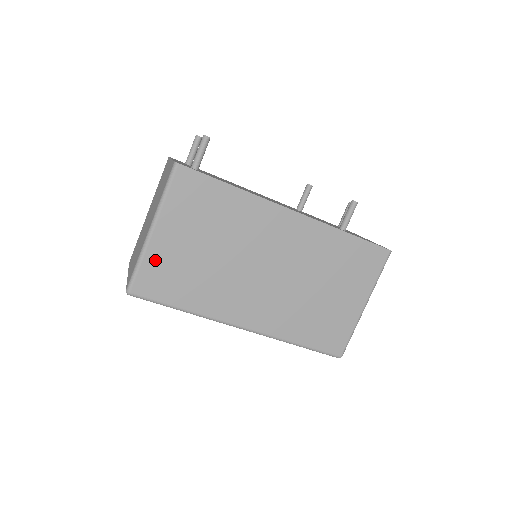
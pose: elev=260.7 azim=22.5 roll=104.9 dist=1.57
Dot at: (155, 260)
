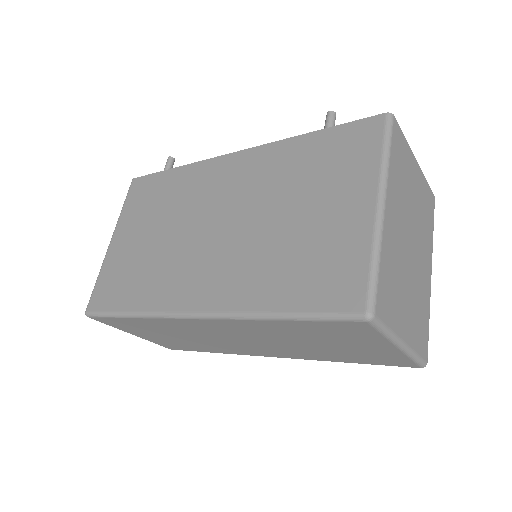
Dot at: (109, 268)
